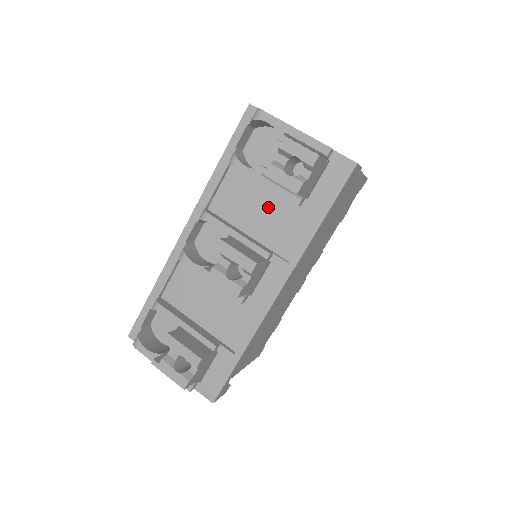
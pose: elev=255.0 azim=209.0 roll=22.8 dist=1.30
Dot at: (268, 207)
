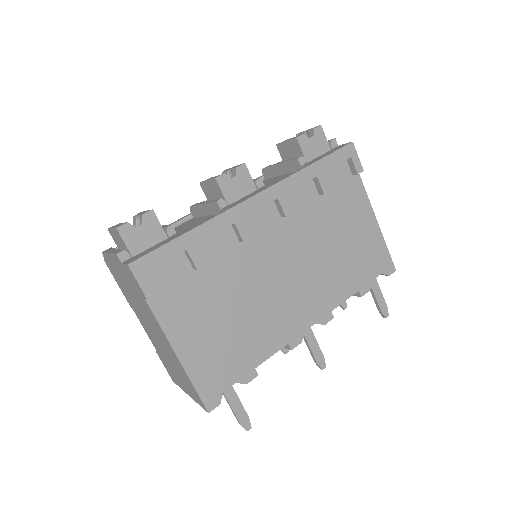
Dot at: (277, 180)
